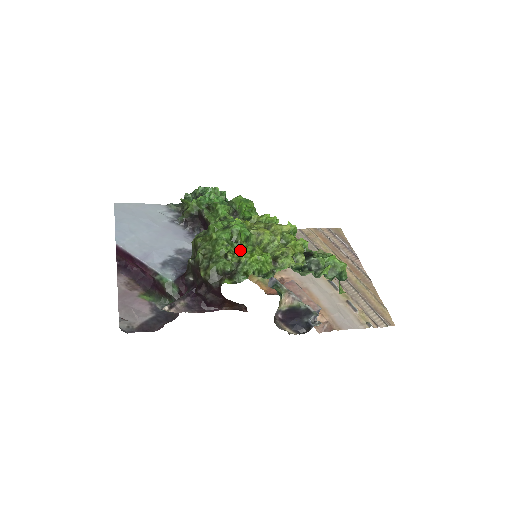
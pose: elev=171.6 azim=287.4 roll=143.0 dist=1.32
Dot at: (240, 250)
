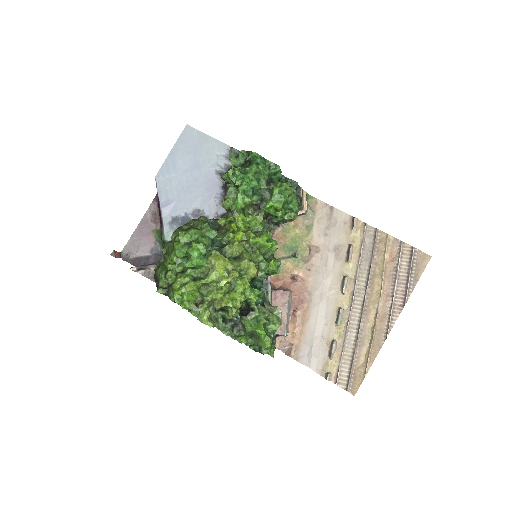
Dot at: (180, 275)
